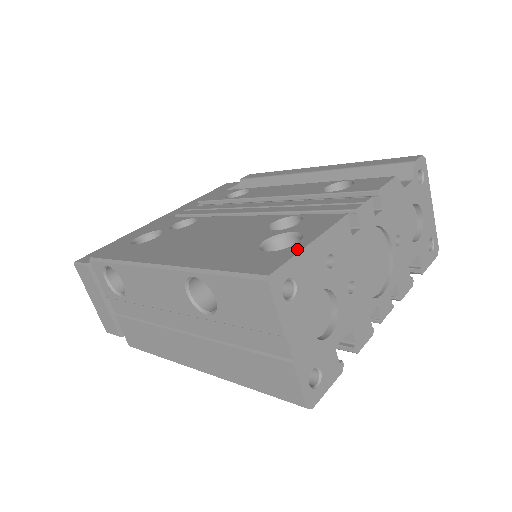
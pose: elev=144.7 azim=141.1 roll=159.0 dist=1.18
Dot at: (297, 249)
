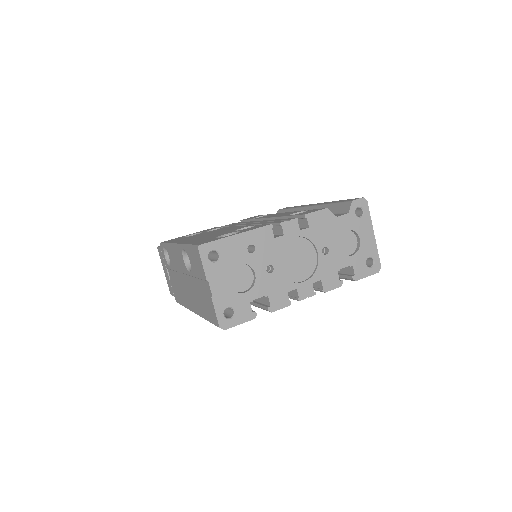
Dot at: (226, 237)
